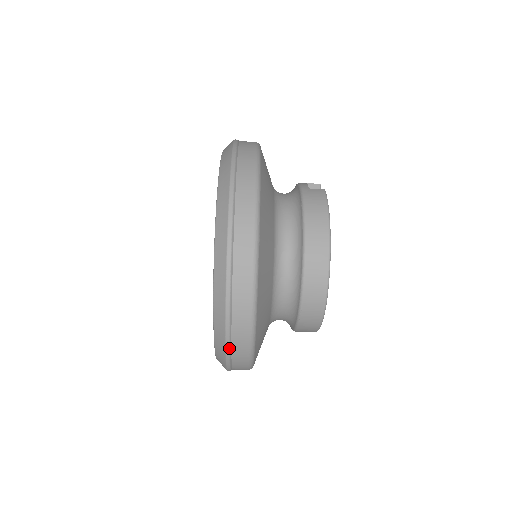
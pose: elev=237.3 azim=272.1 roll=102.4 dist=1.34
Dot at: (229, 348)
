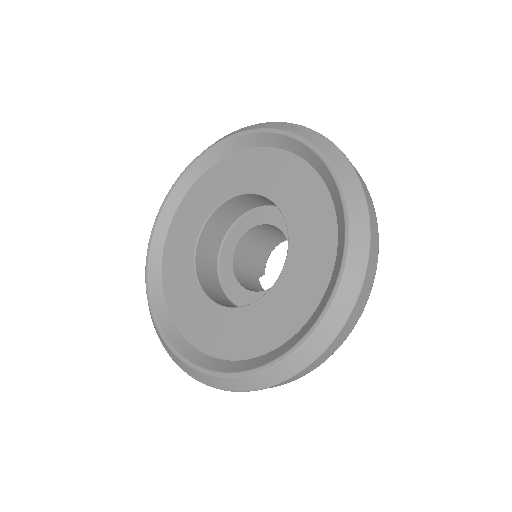
Dot at: (247, 391)
